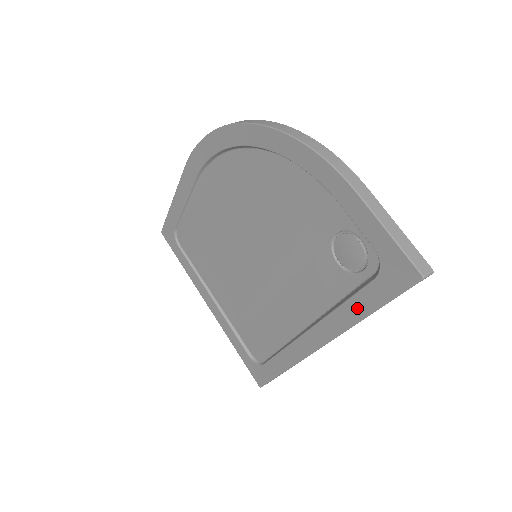
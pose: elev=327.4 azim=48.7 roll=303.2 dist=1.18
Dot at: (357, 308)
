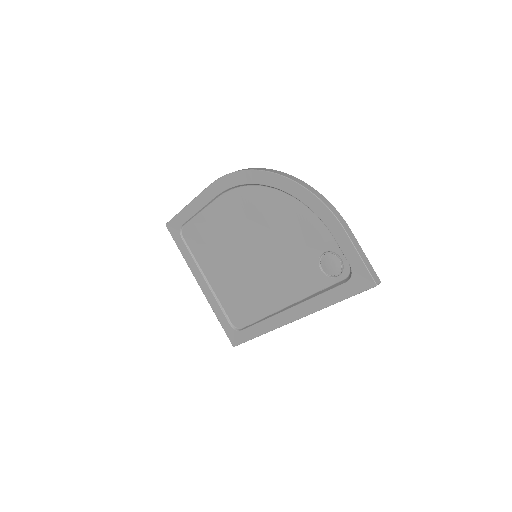
Dot at: (330, 298)
